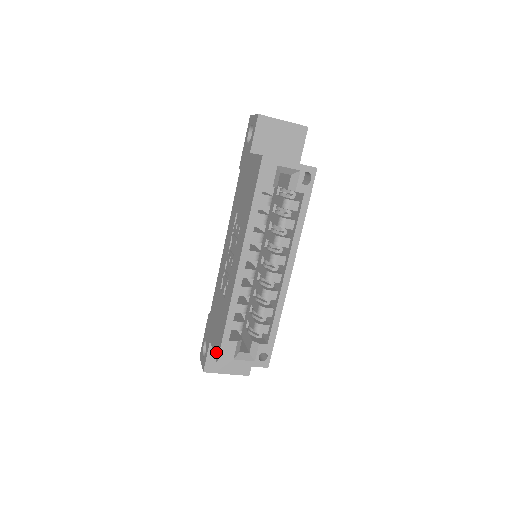
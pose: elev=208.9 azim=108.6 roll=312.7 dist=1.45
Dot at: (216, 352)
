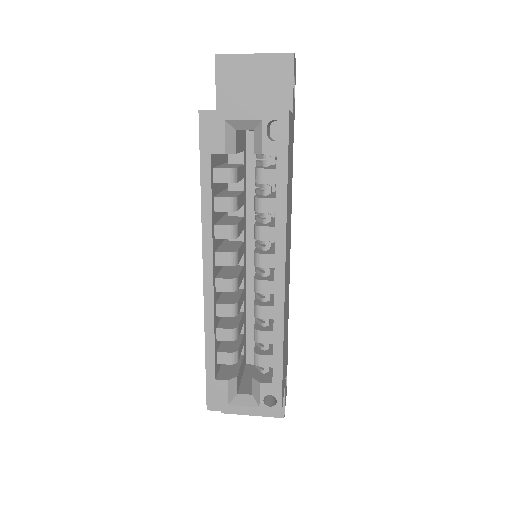
Dot at: occluded
